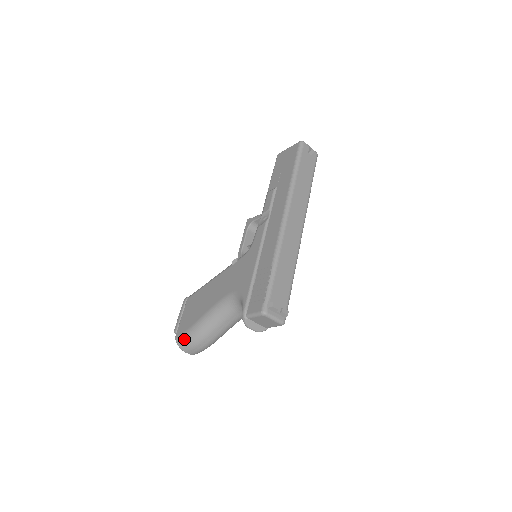
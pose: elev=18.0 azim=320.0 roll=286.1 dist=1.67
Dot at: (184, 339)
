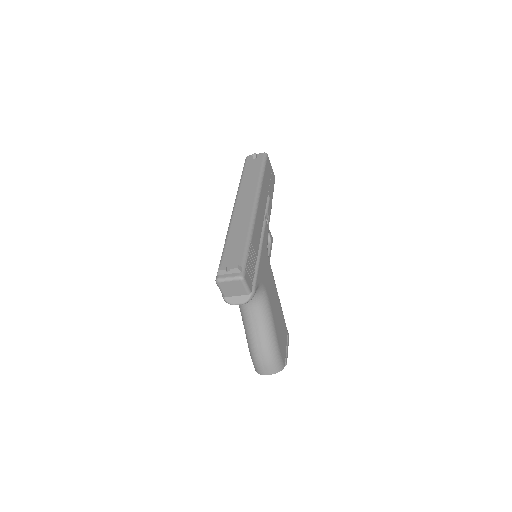
Dot at: occluded
